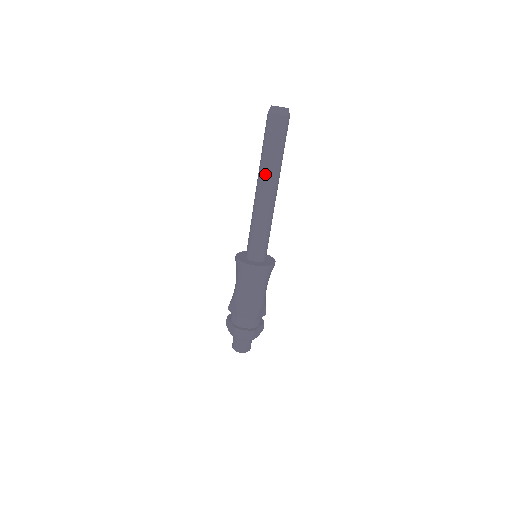
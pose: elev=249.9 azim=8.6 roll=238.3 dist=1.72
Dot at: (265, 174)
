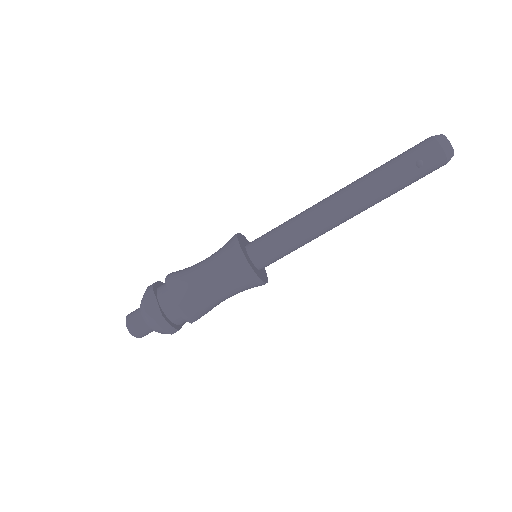
Dot at: (366, 196)
